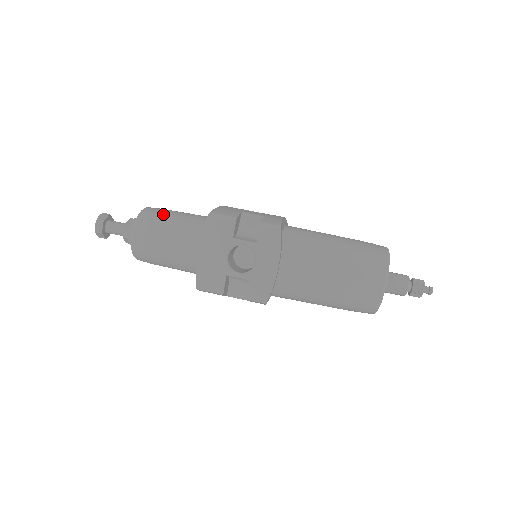
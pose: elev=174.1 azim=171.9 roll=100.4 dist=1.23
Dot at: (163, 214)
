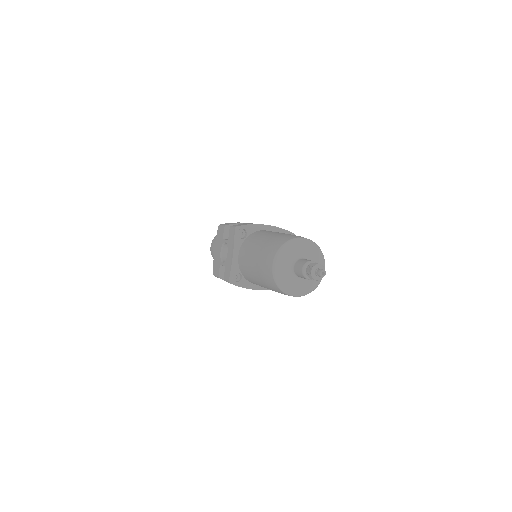
Dot at: occluded
